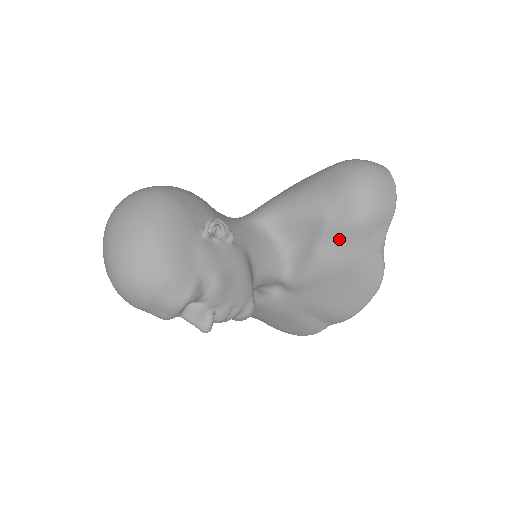
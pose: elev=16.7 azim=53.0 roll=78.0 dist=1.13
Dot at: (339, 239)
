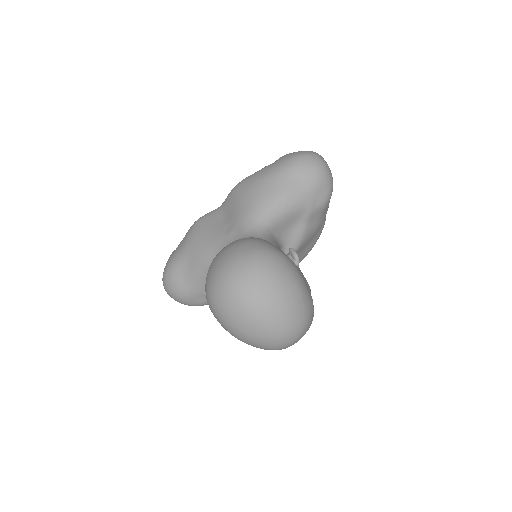
Dot at: (317, 216)
